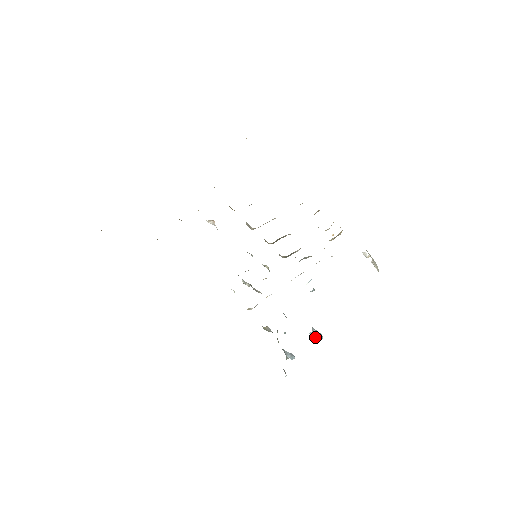
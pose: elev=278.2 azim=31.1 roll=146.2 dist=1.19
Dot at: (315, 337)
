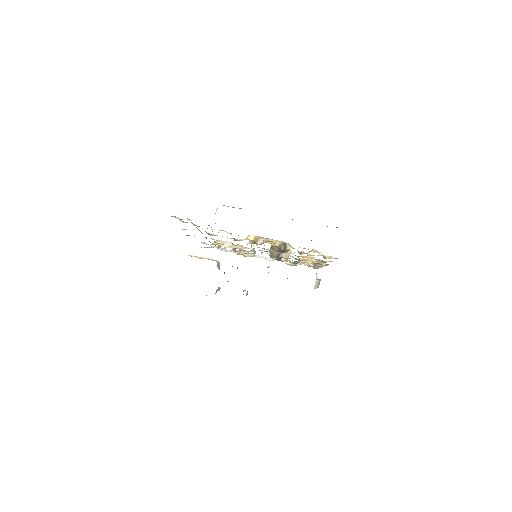
Dot at: occluded
